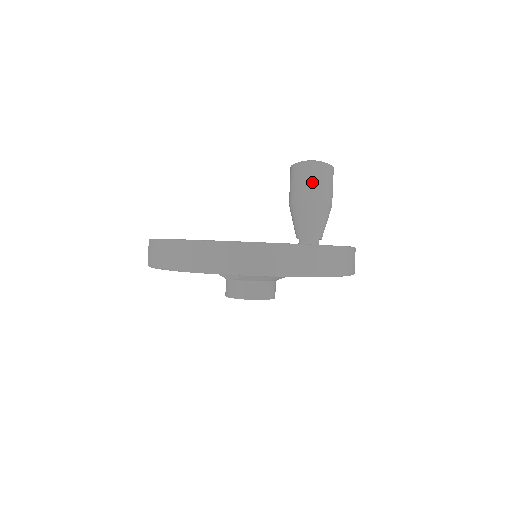
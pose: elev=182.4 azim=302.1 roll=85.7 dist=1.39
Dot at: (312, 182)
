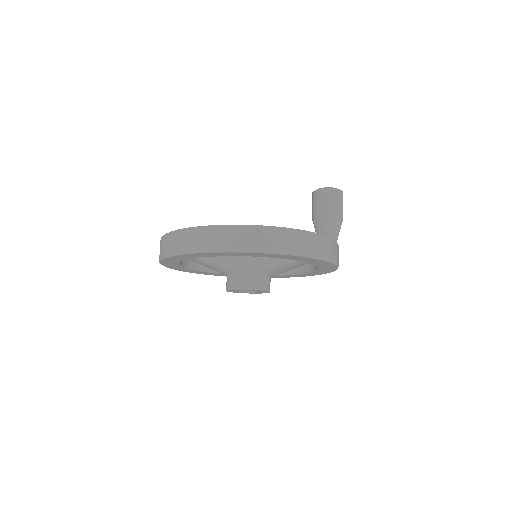
Dot at: (341, 203)
